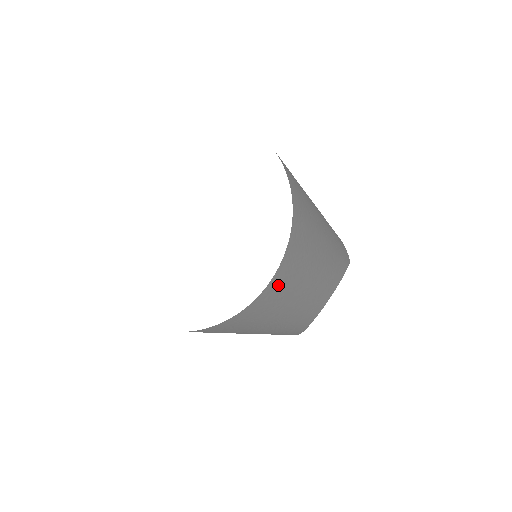
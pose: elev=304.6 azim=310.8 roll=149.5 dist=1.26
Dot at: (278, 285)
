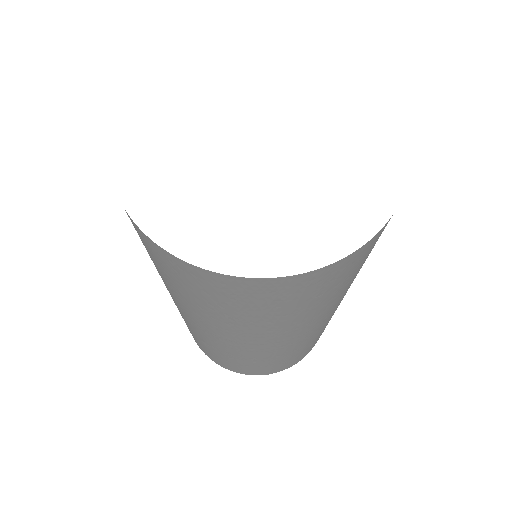
Dot at: occluded
